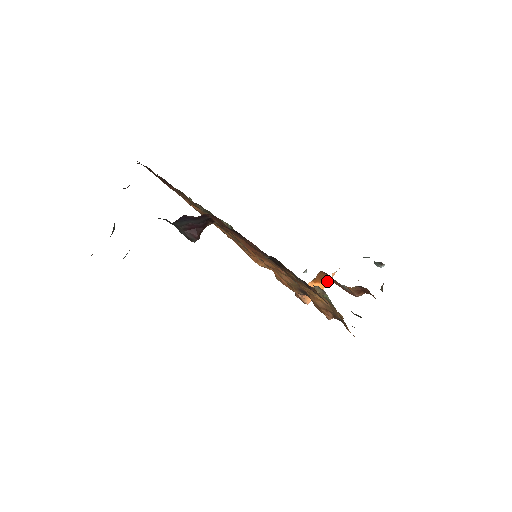
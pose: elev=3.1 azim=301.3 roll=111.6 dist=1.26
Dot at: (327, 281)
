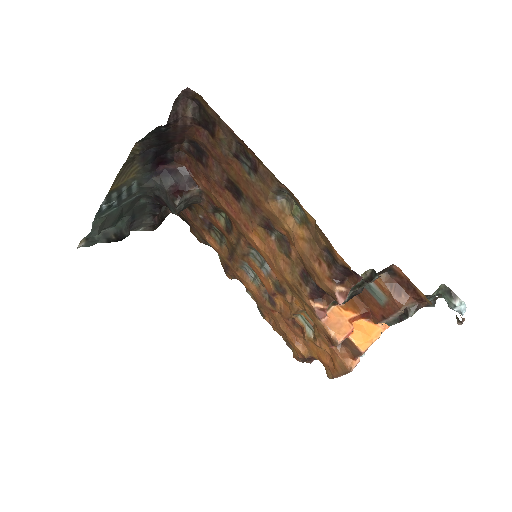
Dot at: (376, 330)
